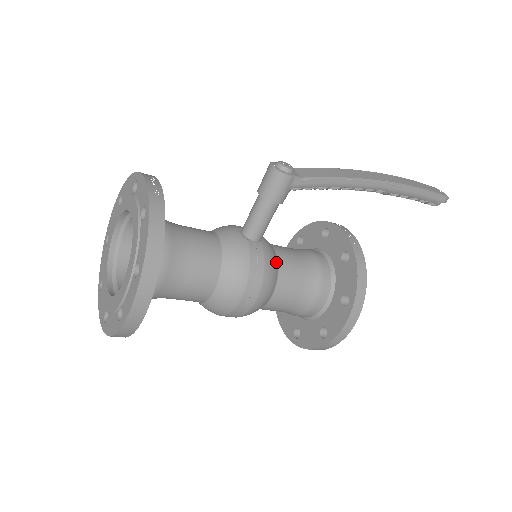
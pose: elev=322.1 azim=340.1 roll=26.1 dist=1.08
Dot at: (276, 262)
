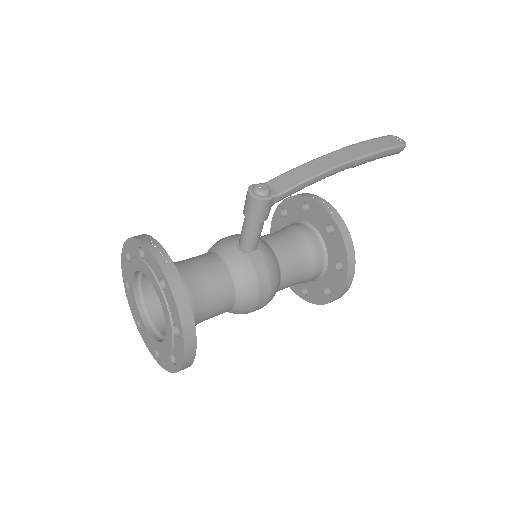
Dot at: (275, 259)
